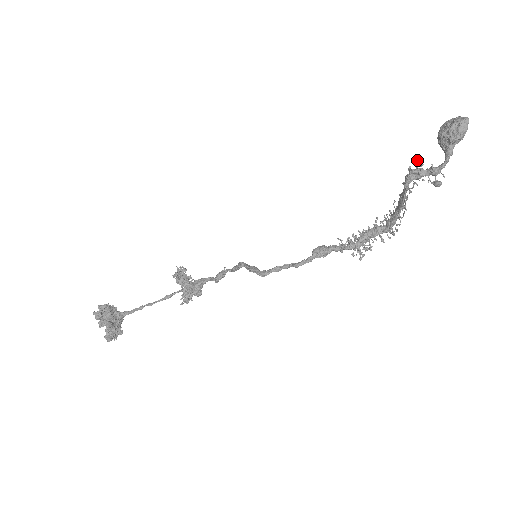
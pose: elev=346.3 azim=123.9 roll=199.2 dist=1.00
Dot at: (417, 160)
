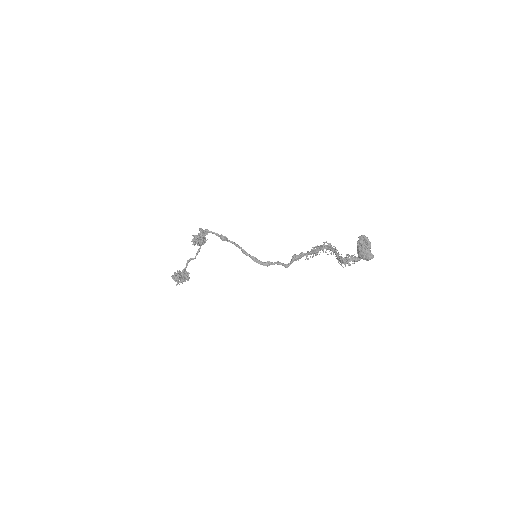
Dot at: (347, 260)
